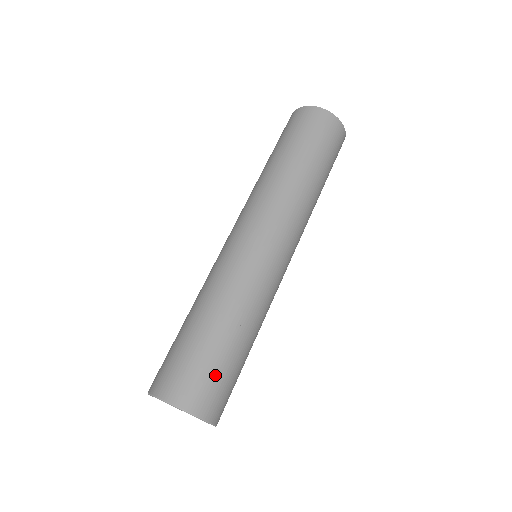
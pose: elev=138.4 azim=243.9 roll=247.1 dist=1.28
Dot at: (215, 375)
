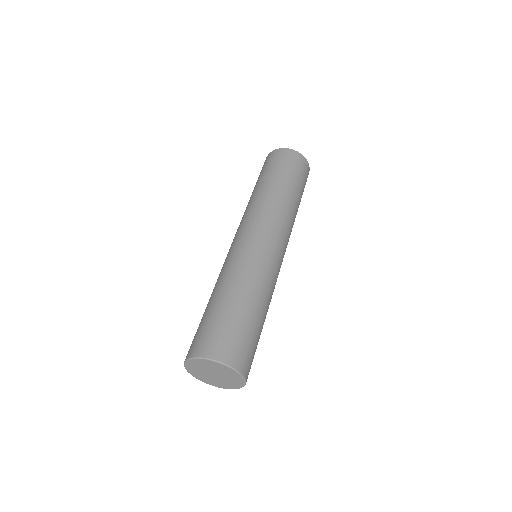
Dot at: (244, 337)
